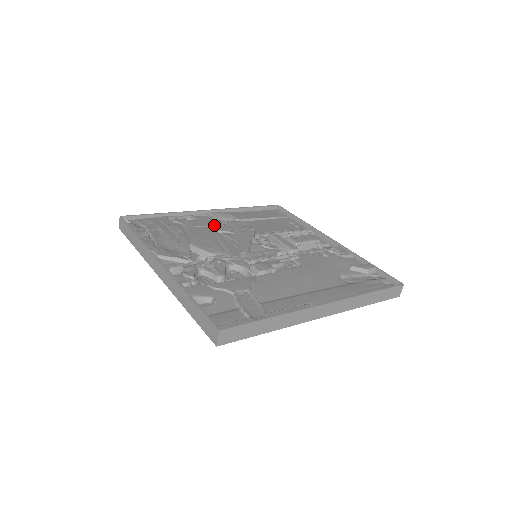
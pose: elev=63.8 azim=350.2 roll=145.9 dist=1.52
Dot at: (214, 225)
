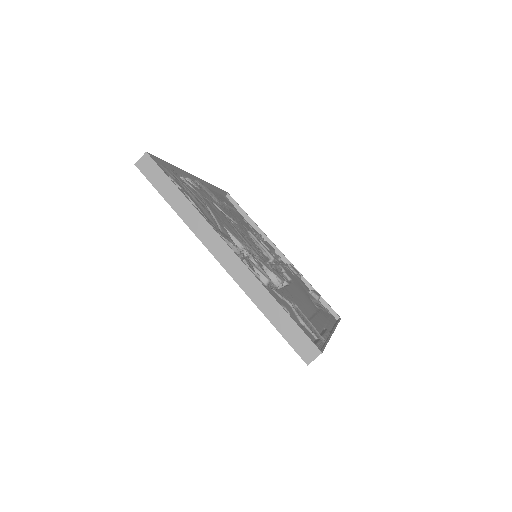
Dot at: (215, 203)
